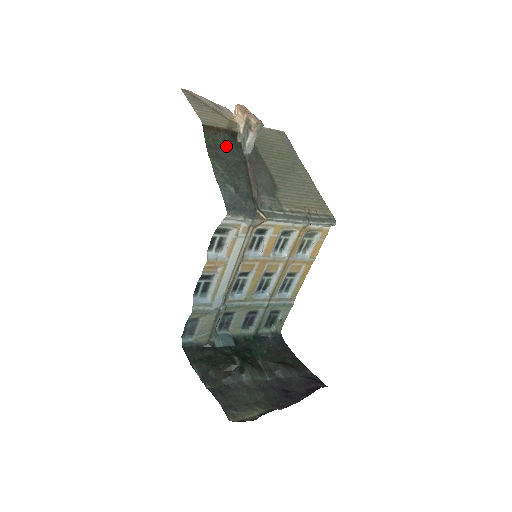
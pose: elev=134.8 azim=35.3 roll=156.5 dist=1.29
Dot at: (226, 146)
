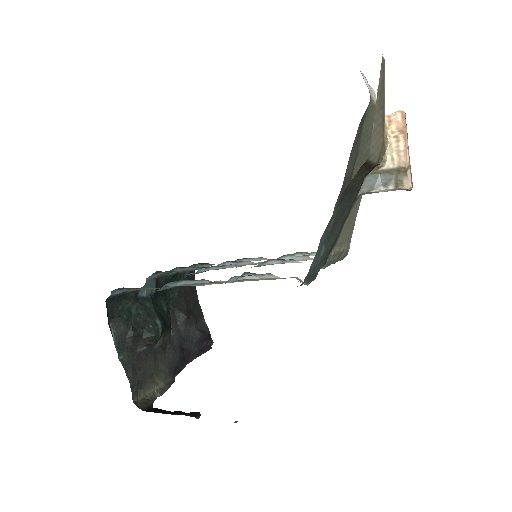
Dot at: (356, 186)
